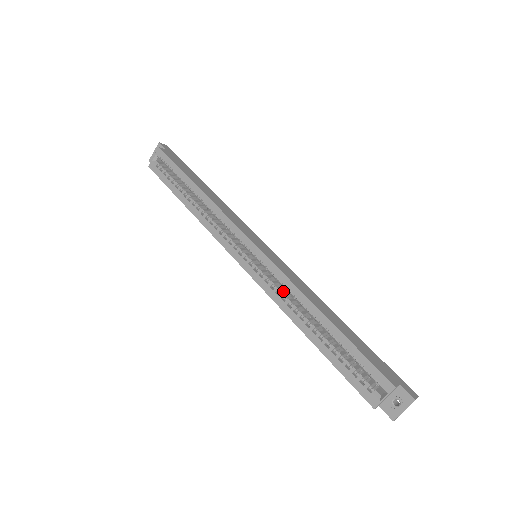
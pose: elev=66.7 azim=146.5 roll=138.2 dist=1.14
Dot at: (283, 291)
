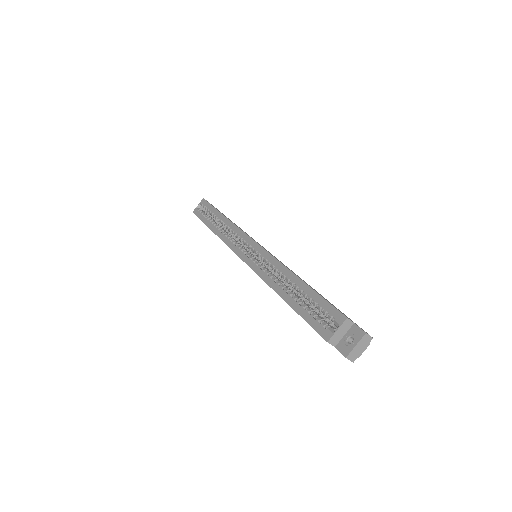
Dot at: (270, 271)
